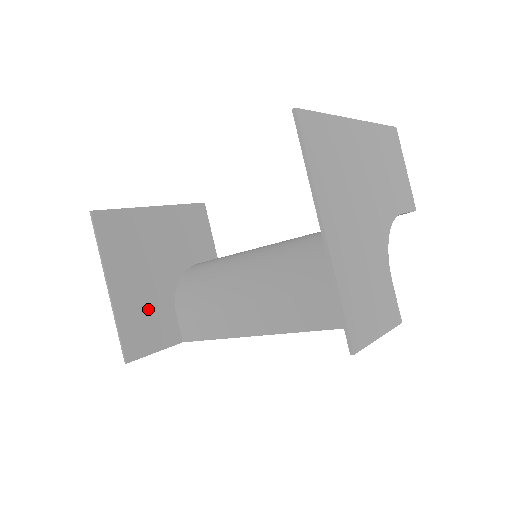
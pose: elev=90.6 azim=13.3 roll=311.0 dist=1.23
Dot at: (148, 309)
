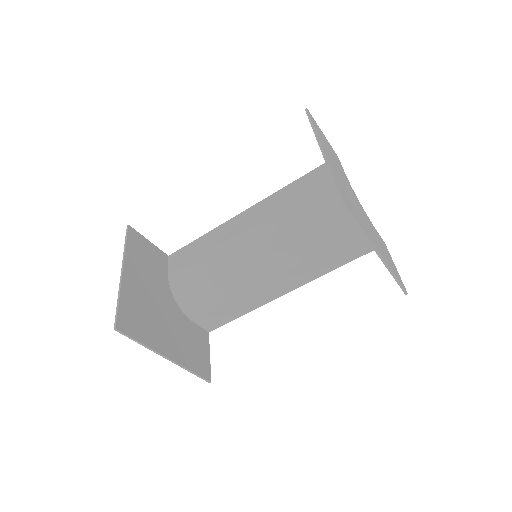
Dot at: (186, 340)
